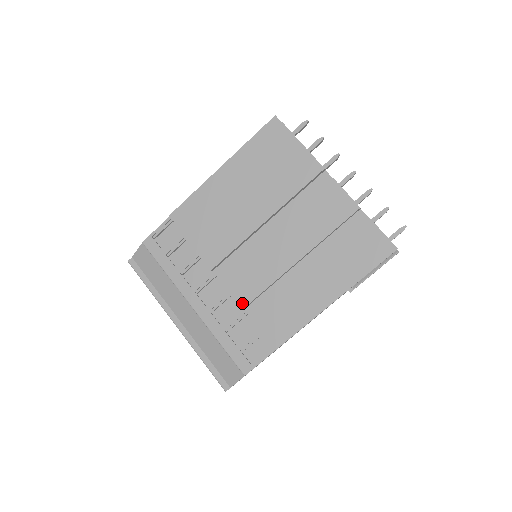
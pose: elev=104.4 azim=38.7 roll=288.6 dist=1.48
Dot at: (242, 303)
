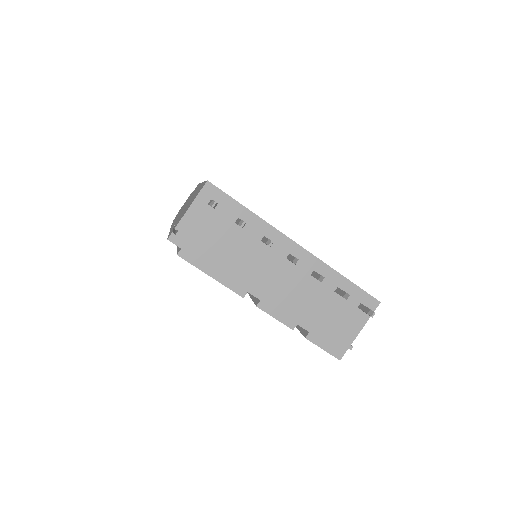
Dot at: occluded
